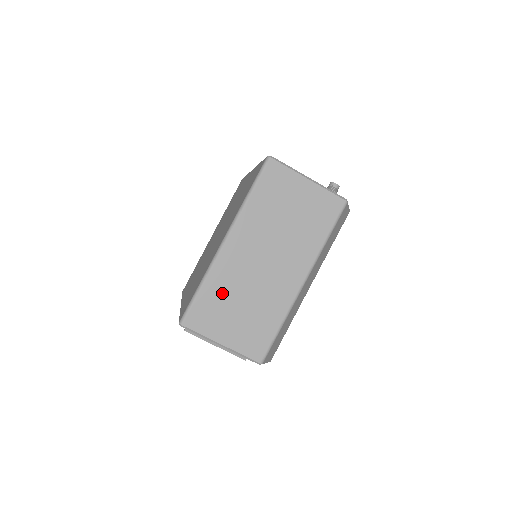
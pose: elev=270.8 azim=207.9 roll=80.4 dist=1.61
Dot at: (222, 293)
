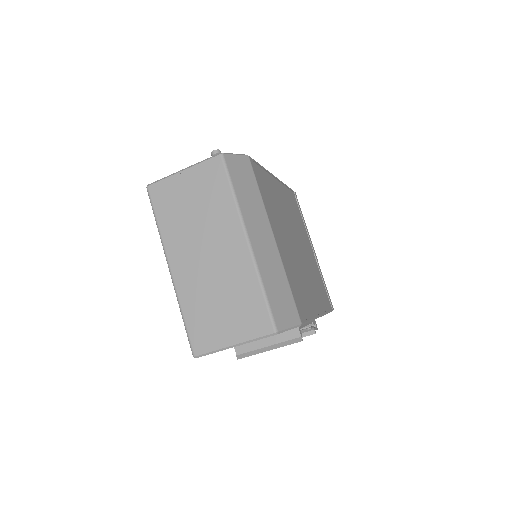
Dot at: (200, 307)
